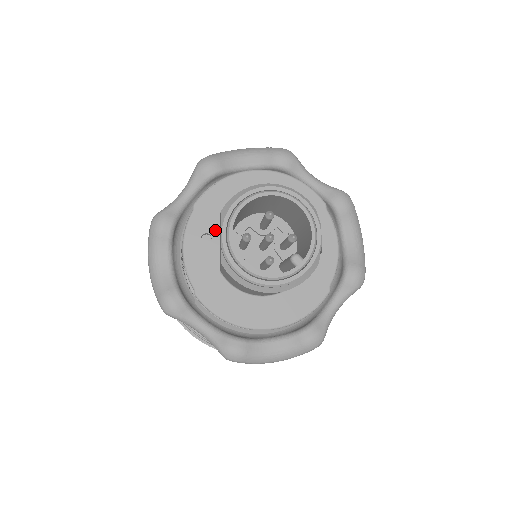
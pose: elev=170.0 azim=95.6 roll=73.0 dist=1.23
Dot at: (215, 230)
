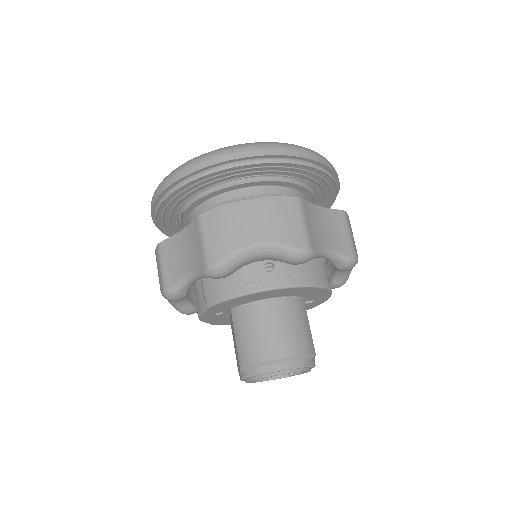
Dot at: (227, 311)
